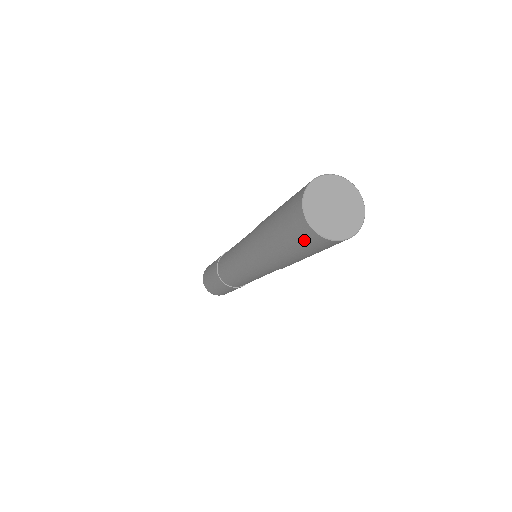
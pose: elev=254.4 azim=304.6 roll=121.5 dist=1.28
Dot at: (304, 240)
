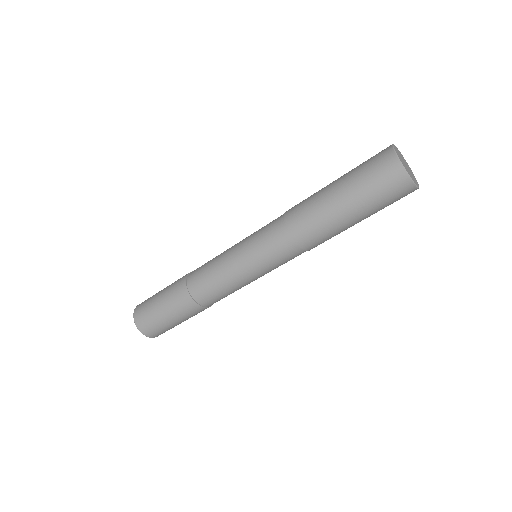
Dot at: (382, 180)
